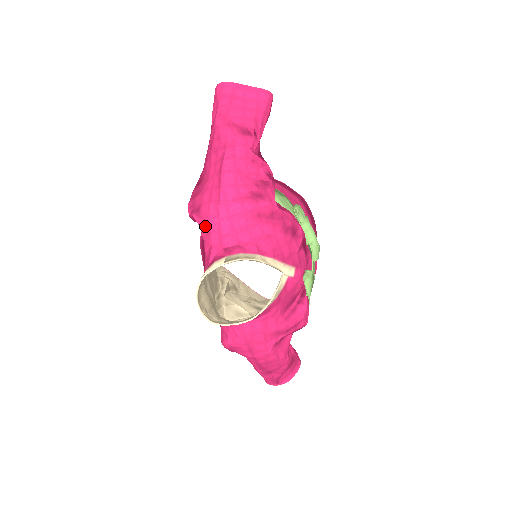
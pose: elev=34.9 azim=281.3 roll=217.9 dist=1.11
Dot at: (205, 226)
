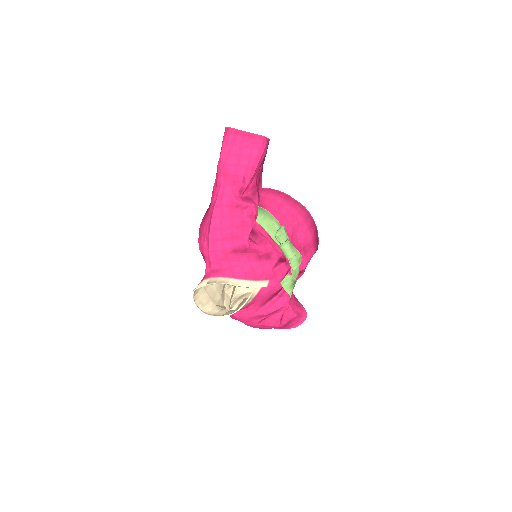
Dot at: (202, 252)
